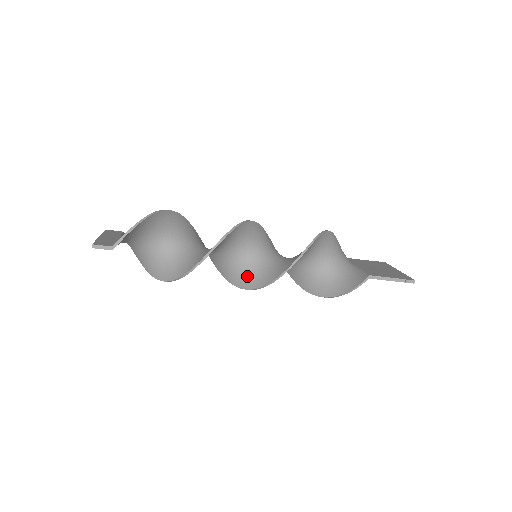
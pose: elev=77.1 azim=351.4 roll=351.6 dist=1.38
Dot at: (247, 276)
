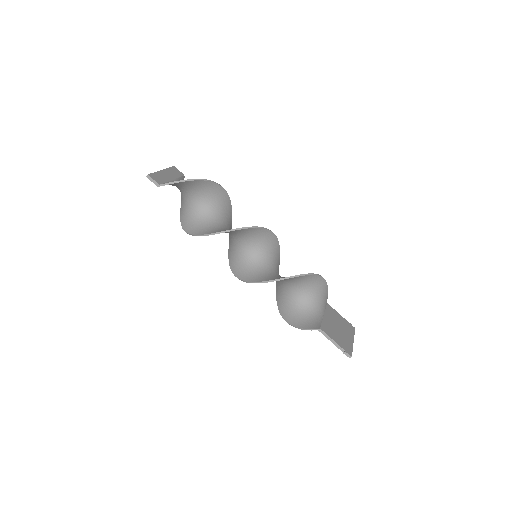
Dot at: (240, 265)
